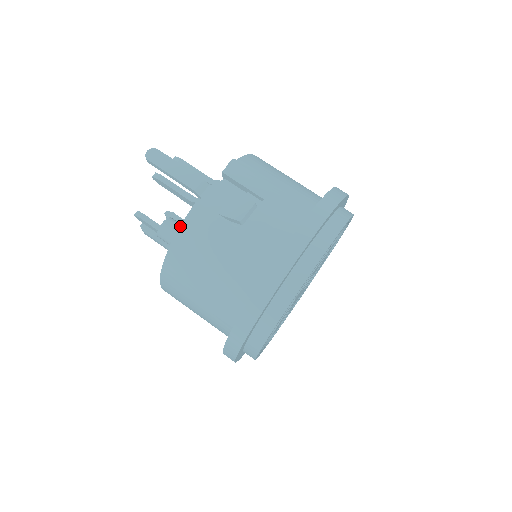
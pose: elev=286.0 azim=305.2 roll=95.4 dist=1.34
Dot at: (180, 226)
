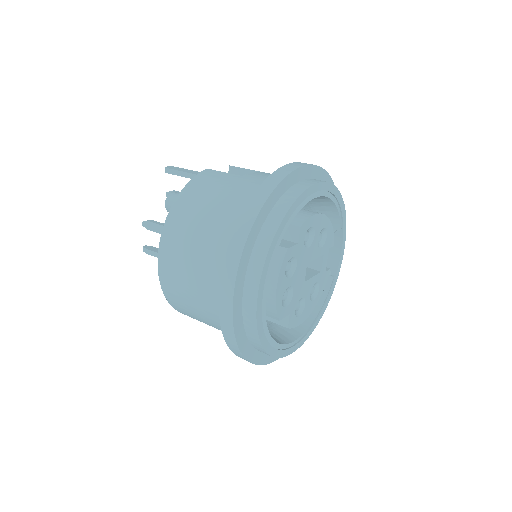
Dot at: (190, 180)
